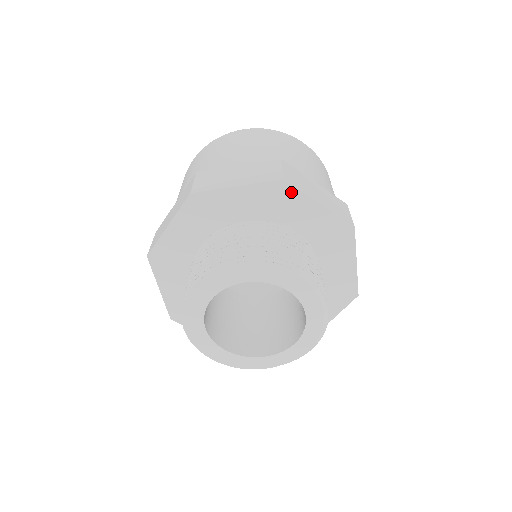
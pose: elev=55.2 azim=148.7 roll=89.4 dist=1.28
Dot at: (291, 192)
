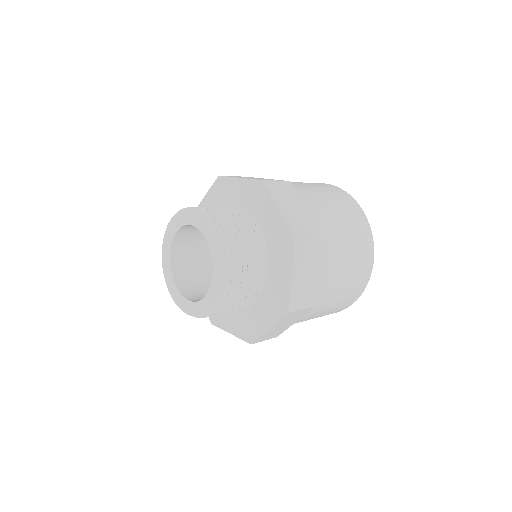
Dot at: (225, 181)
